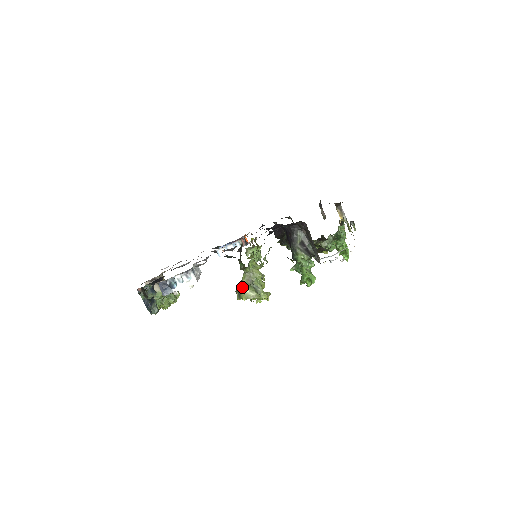
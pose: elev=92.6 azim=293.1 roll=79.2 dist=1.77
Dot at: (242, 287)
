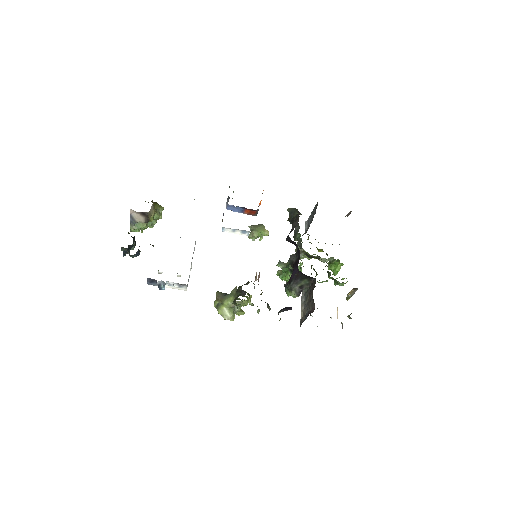
Dot at: (224, 305)
